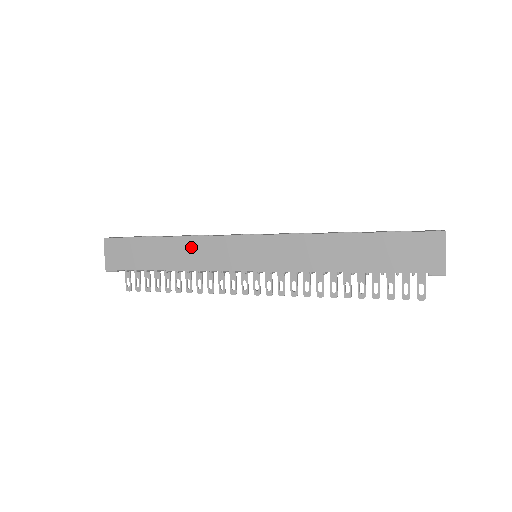
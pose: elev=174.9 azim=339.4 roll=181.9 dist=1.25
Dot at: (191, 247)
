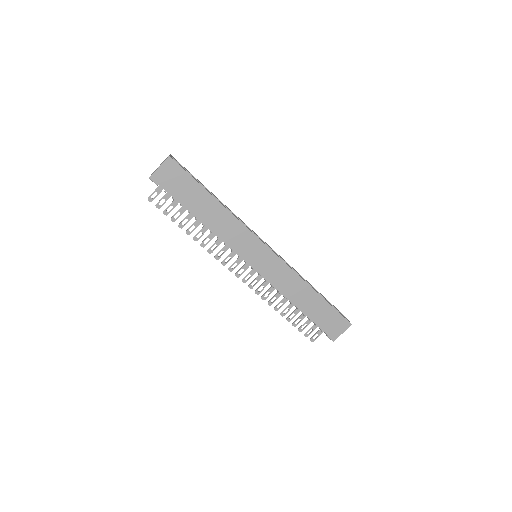
Dot at: (228, 221)
